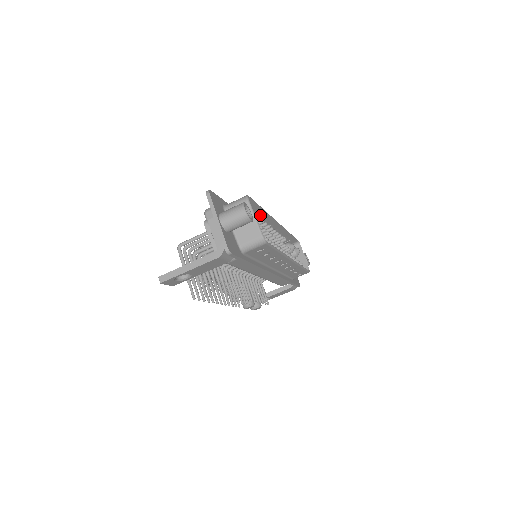
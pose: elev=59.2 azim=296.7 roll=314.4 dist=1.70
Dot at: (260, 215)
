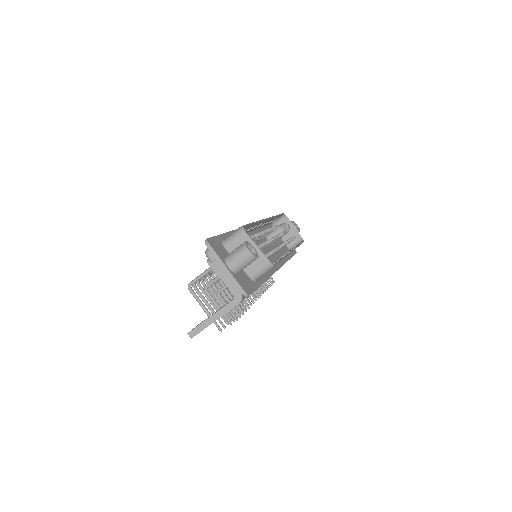
Dot at: (252, 226)
